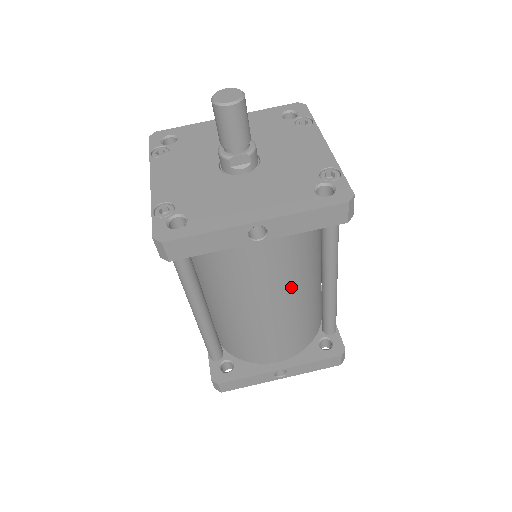
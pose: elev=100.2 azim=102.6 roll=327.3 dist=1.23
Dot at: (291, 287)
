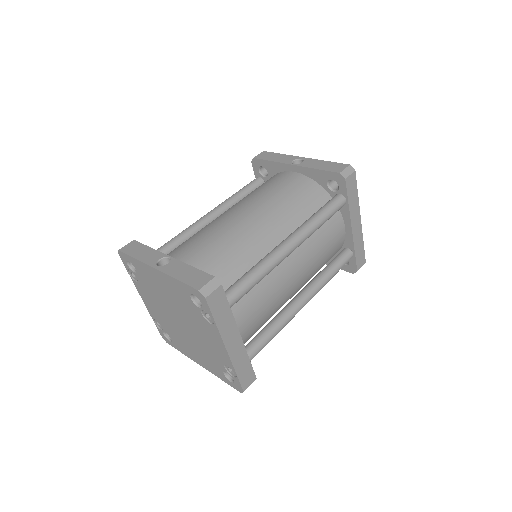
Dot at: (267, 212)
